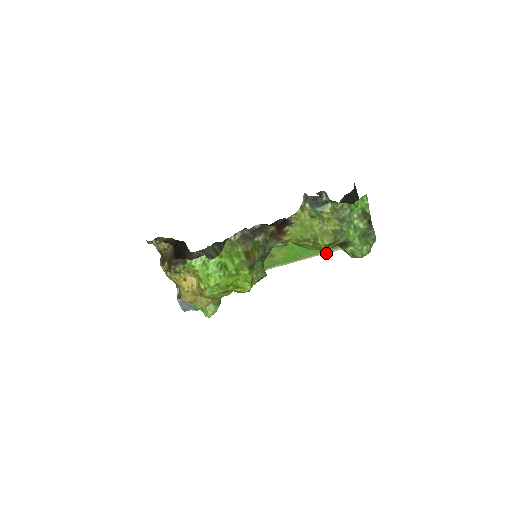
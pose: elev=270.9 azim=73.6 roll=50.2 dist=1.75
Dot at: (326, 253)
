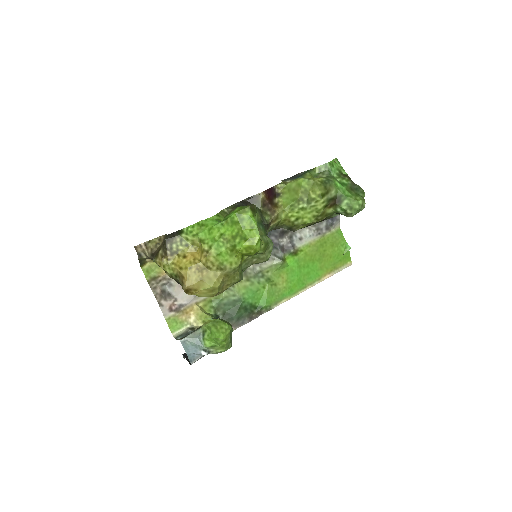
Dot at: occluded
